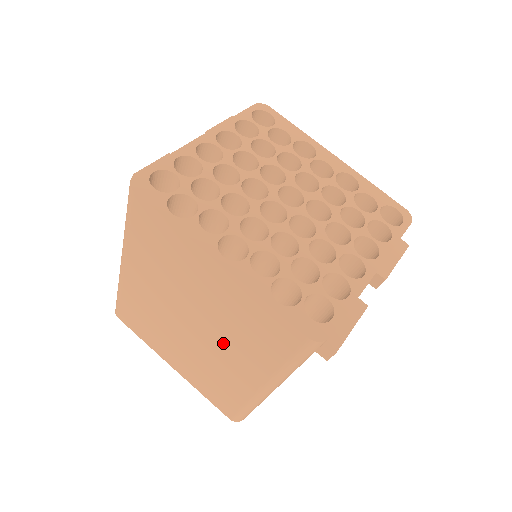
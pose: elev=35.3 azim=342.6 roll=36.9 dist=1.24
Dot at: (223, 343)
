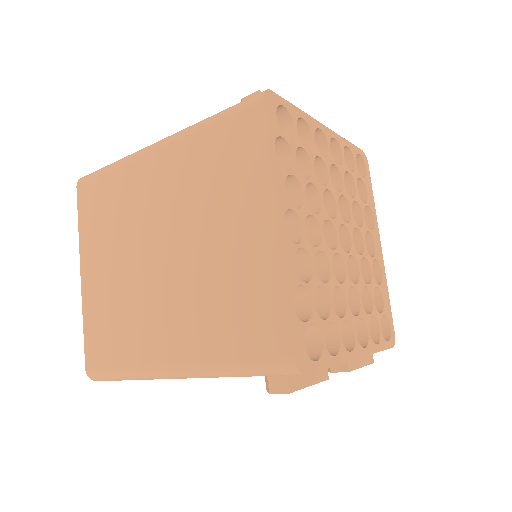
Dot at: (181, 295)
